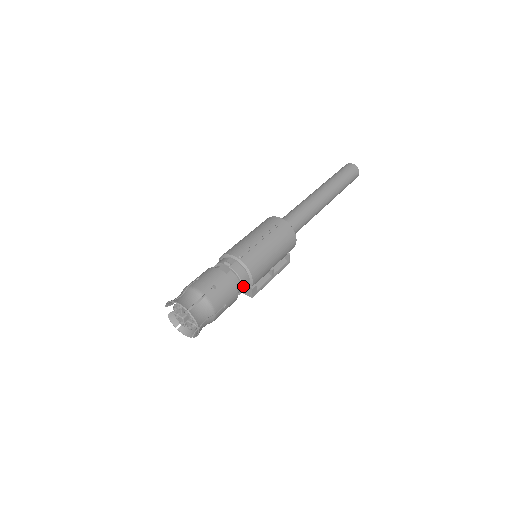
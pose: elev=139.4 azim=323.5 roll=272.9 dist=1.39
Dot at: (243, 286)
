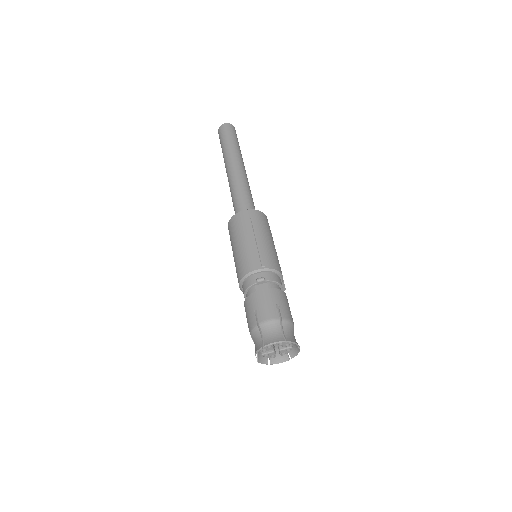
Dot at: (282, 287)
